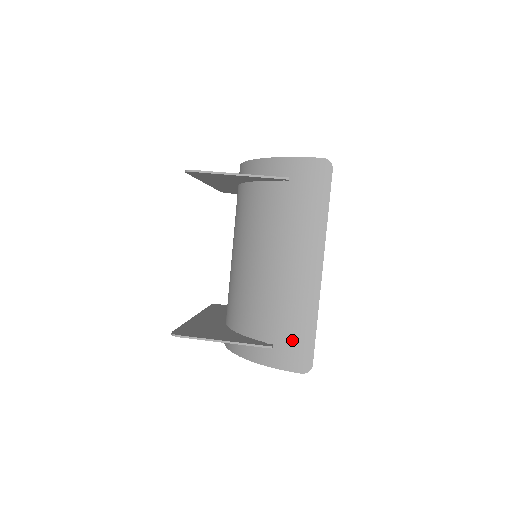
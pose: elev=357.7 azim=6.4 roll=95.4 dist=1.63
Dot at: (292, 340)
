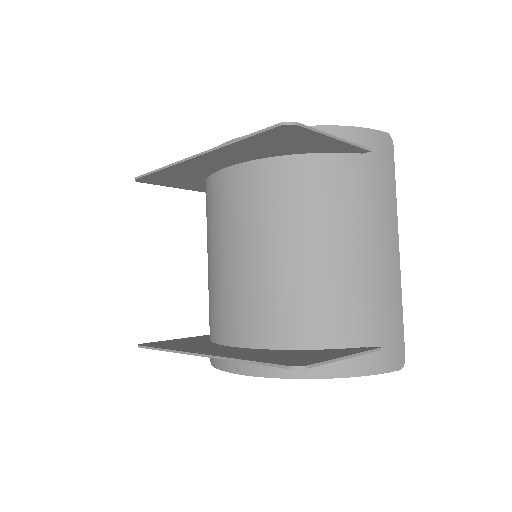
Dot at: (389, 335)
